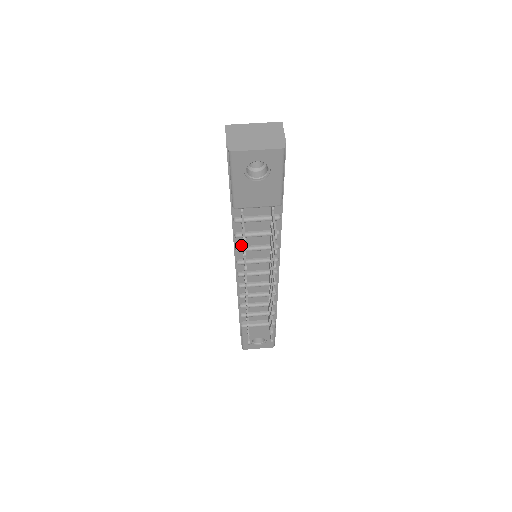
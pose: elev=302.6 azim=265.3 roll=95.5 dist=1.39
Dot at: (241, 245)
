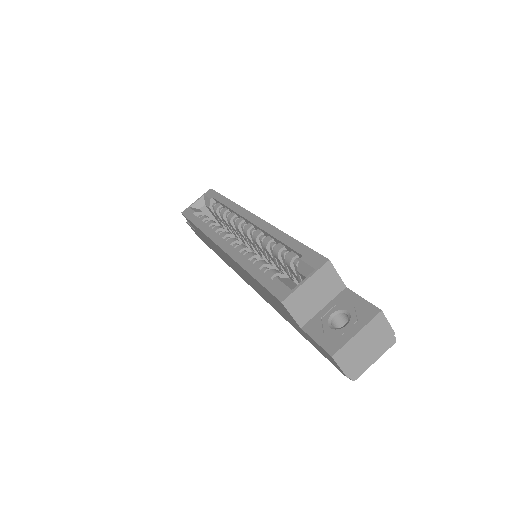
Dot at: occluded
